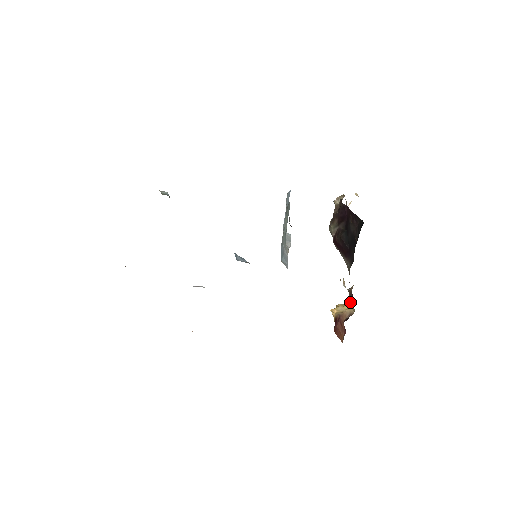
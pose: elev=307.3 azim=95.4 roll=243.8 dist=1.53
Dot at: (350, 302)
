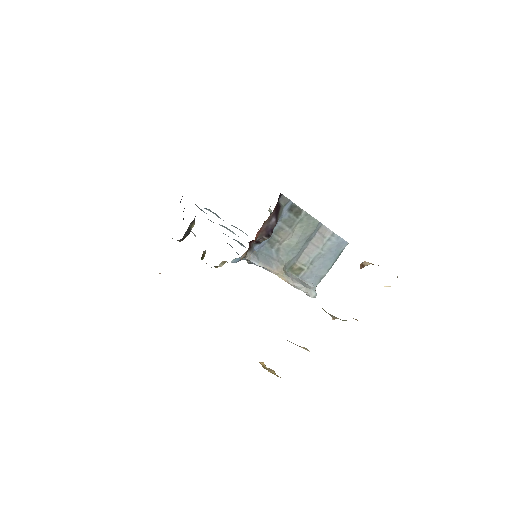
Dot at: occluded
